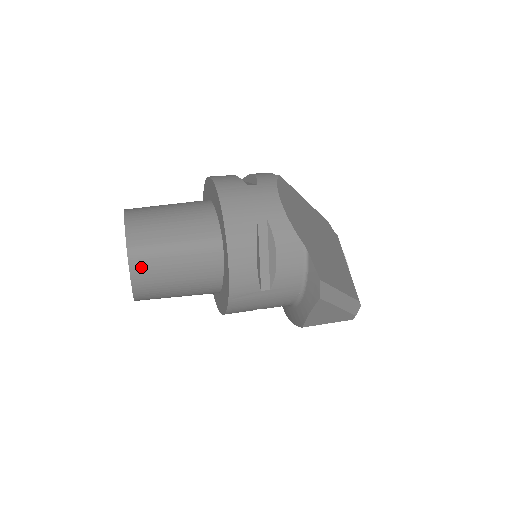
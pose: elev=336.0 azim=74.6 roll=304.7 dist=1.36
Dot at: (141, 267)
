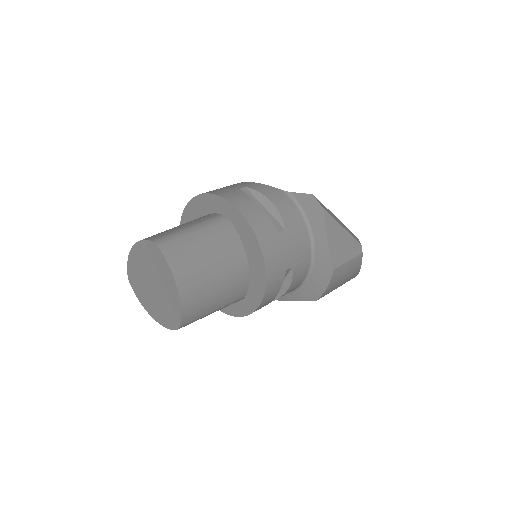
Dot at: (173, 252)
